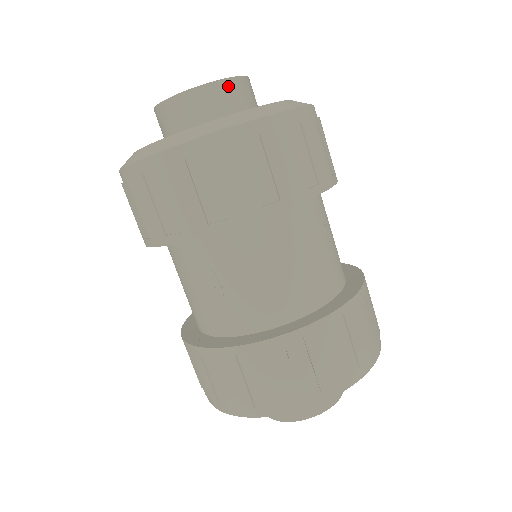
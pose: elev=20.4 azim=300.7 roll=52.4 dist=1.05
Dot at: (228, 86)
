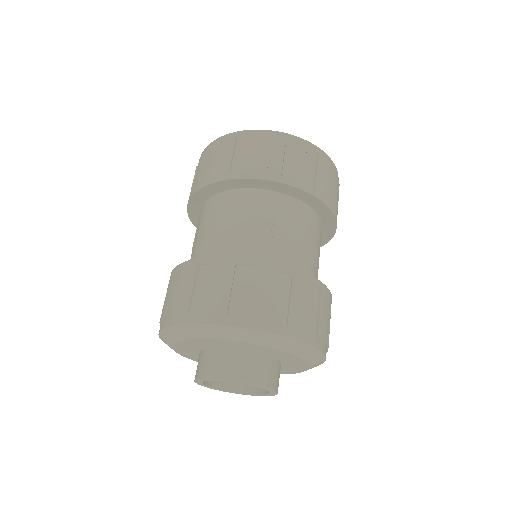
Dot at: occluded
